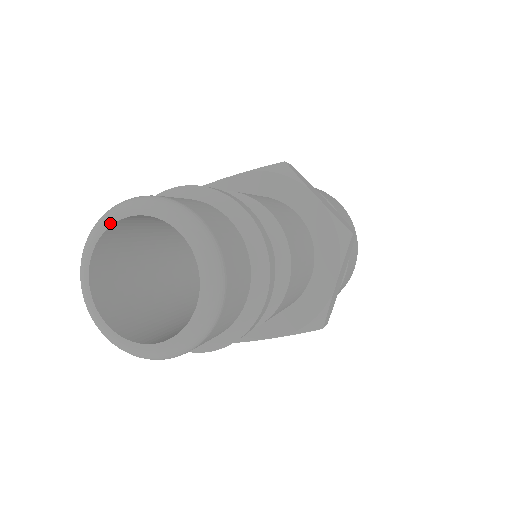
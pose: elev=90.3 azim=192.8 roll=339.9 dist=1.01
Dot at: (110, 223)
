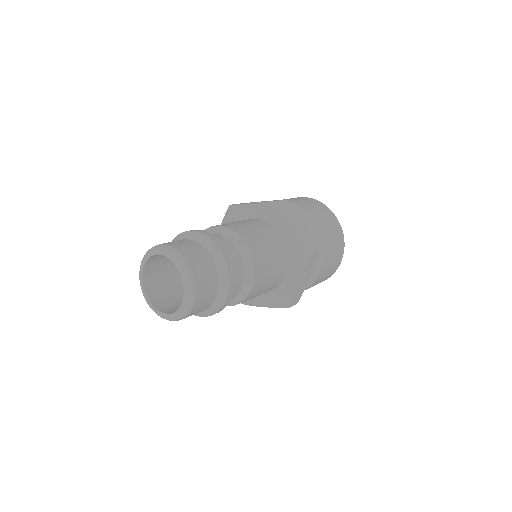
Dot at: (141, 278)
